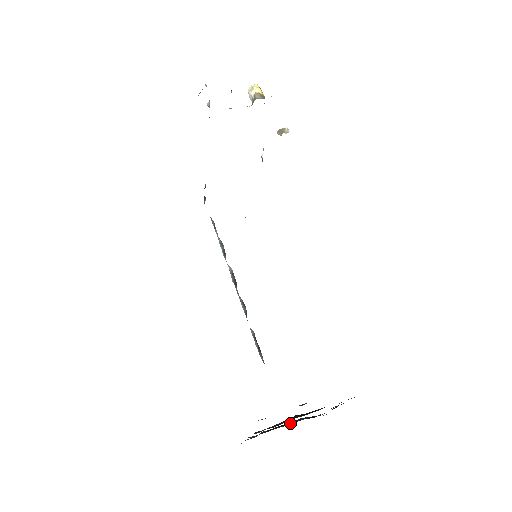
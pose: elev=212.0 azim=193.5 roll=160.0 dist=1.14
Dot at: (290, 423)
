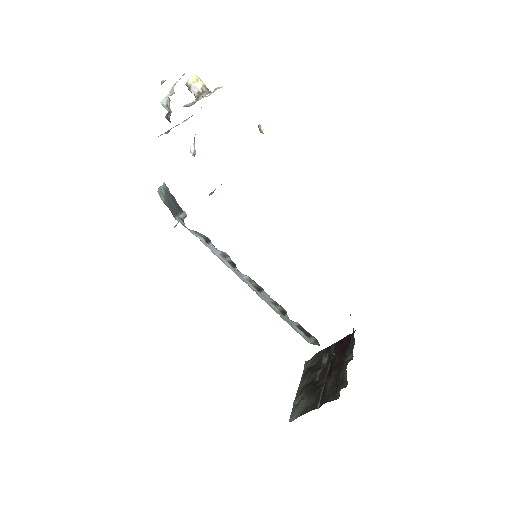
Dot at: (320, 380)
